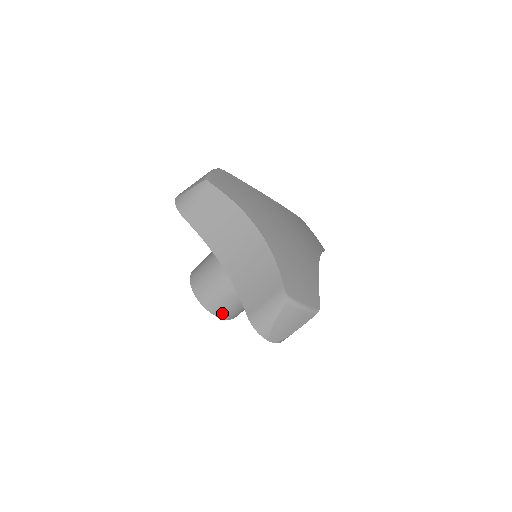
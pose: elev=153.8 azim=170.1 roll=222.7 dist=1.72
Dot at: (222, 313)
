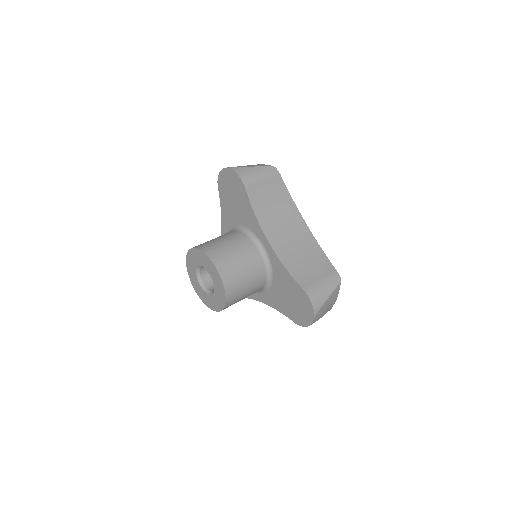
Dot at: (231, 296)
